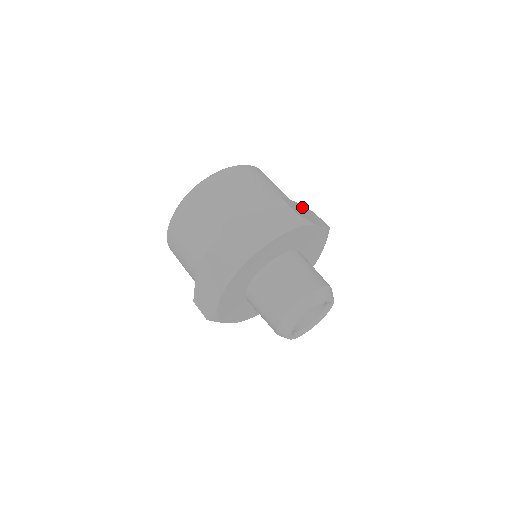
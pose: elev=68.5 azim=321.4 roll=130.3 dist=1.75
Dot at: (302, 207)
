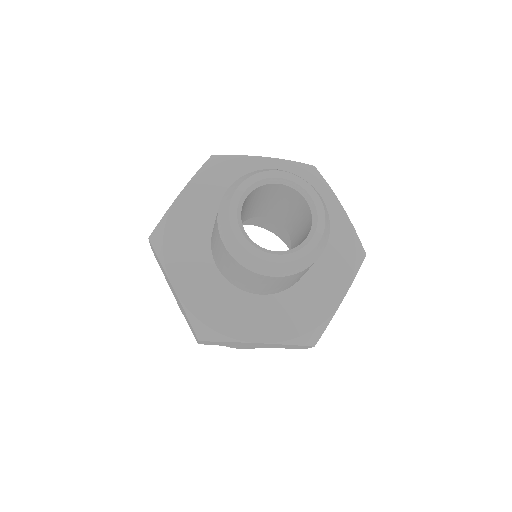
Dot at: occluded
